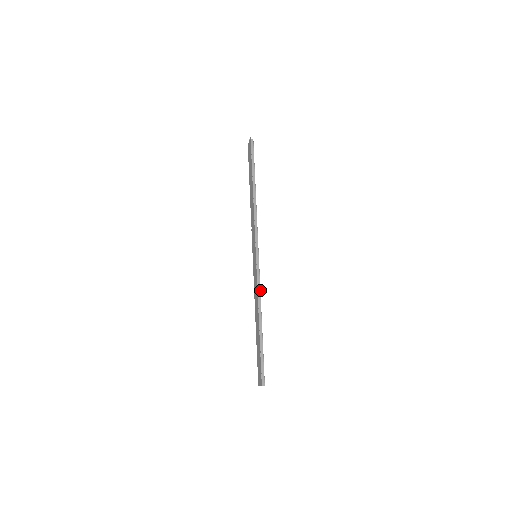
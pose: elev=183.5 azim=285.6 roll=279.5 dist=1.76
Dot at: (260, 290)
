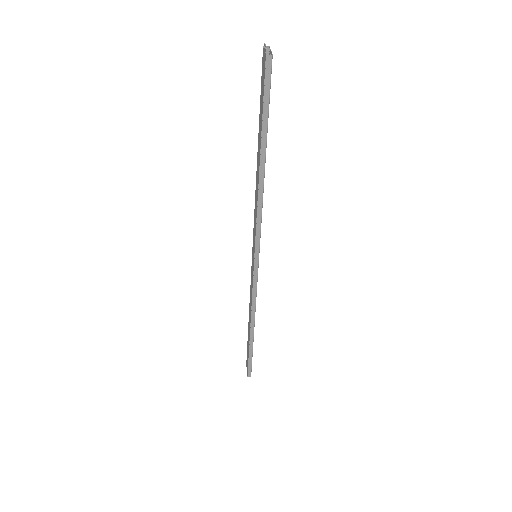
Dot at: occluded
